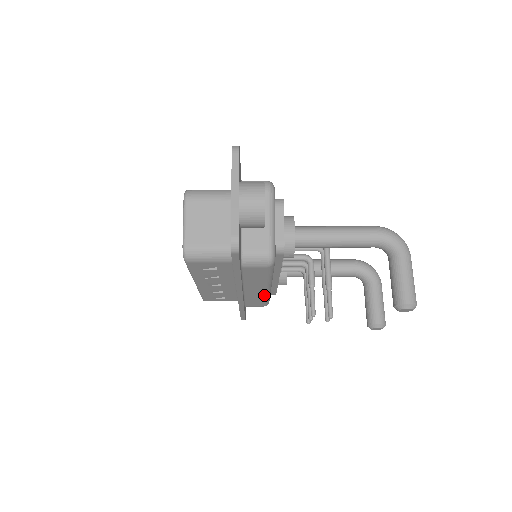
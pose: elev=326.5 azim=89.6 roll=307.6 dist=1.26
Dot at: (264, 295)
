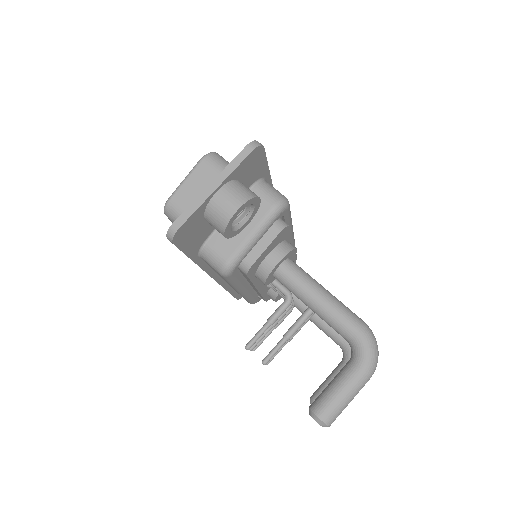
Dot at: occluded
